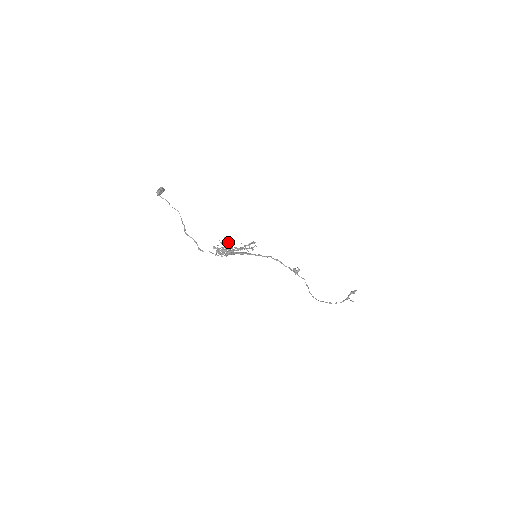
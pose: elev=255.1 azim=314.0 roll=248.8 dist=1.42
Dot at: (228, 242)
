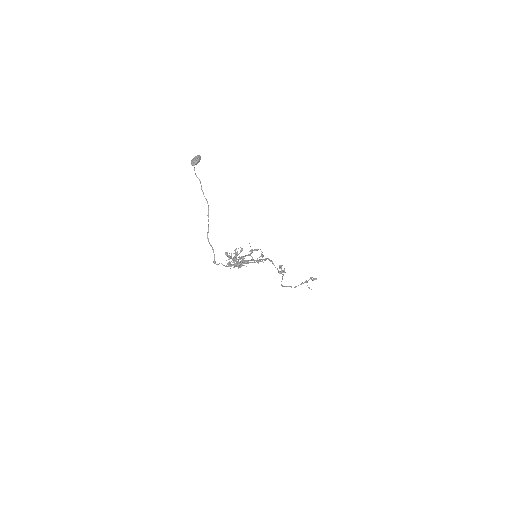
Dot at: (242, 257)
